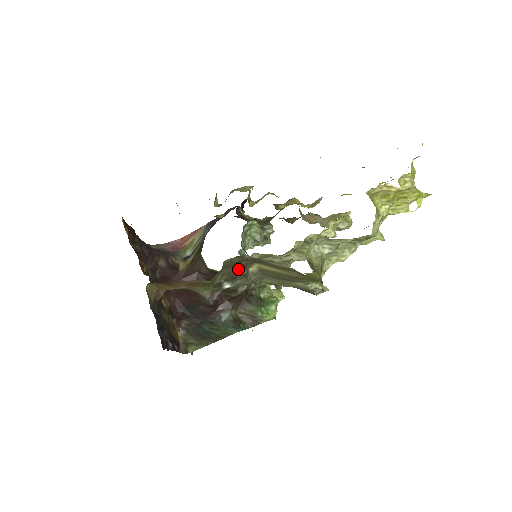
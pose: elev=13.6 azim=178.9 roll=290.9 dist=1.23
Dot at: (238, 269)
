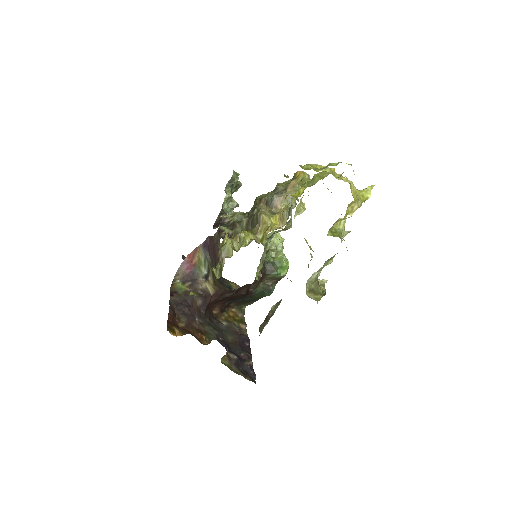
Dot at: (266, 318)
